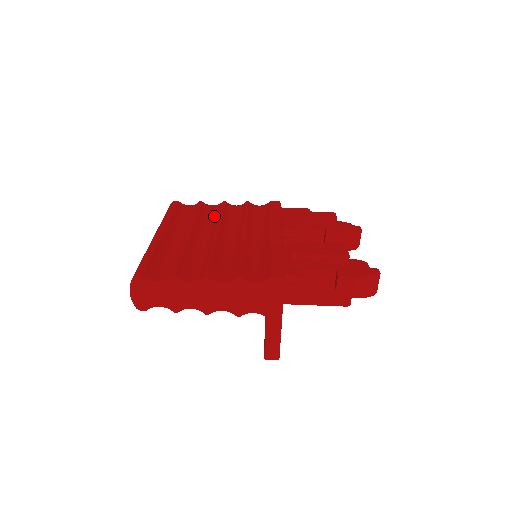
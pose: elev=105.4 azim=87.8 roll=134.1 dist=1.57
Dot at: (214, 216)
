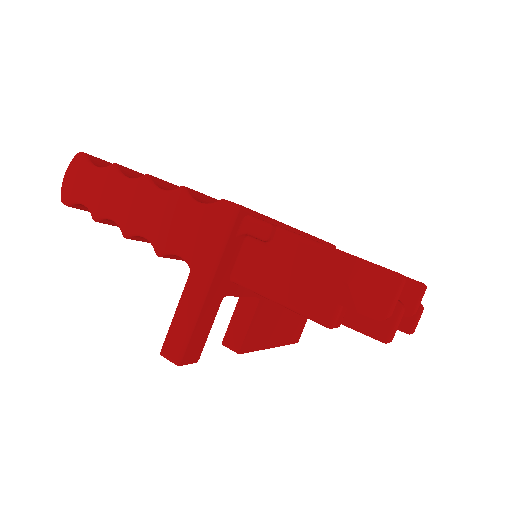
Dot at: occluded
